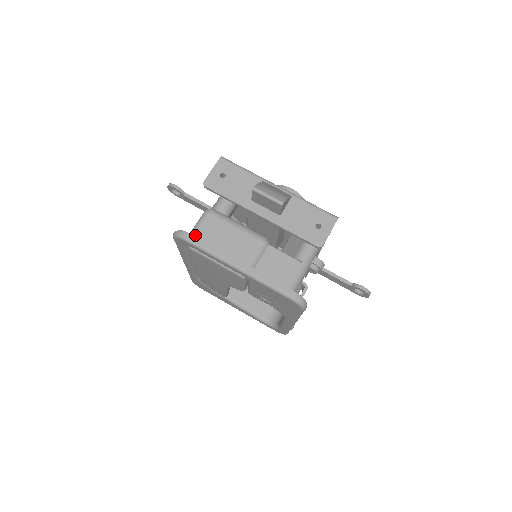
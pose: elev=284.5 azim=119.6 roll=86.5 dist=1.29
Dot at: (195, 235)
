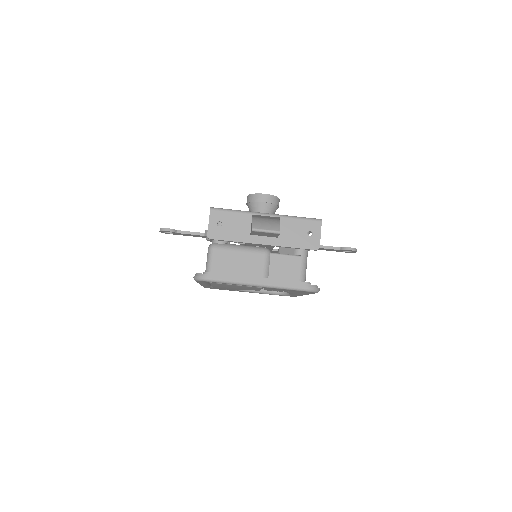
Dot at: (211, 272)
